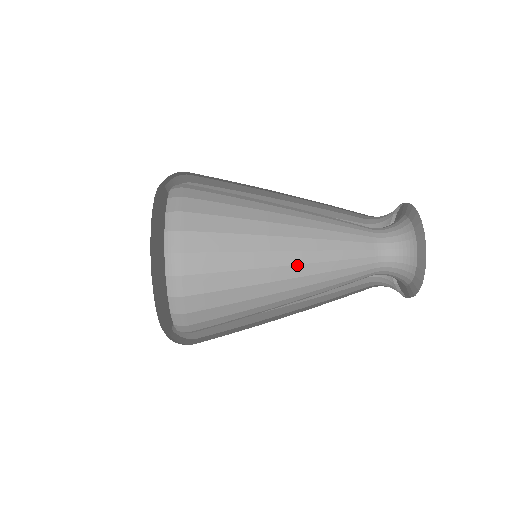
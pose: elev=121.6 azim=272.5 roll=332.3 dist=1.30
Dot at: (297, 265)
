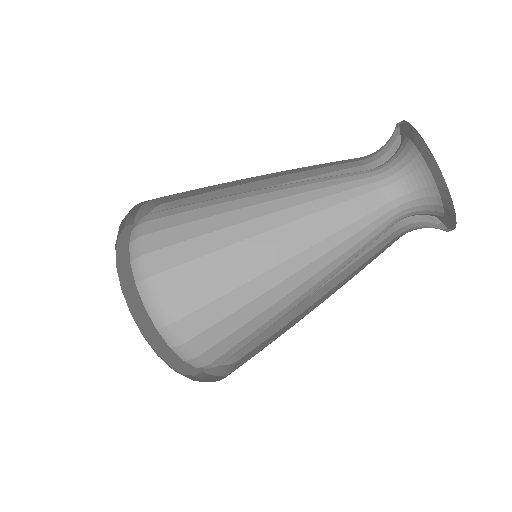
Dot at: (312, 287)
